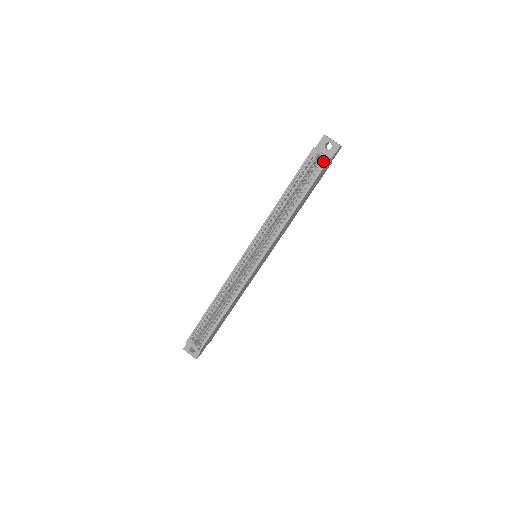
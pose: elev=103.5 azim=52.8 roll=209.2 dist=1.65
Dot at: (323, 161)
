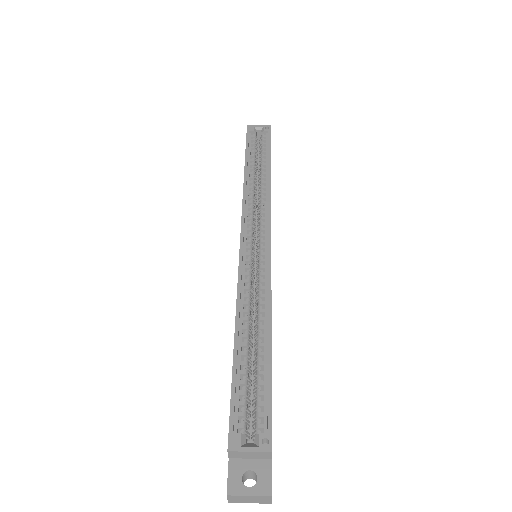
Dot at: (265, 133)
